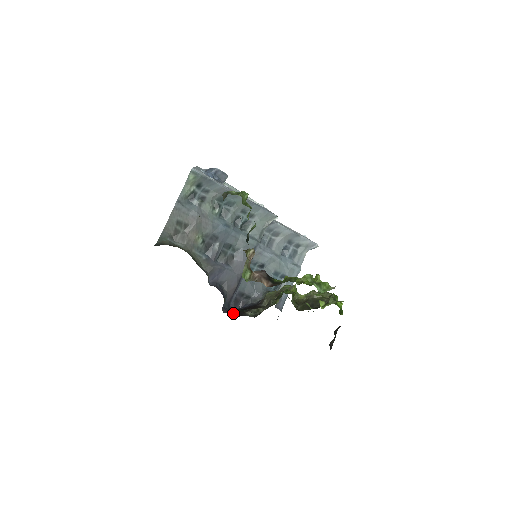
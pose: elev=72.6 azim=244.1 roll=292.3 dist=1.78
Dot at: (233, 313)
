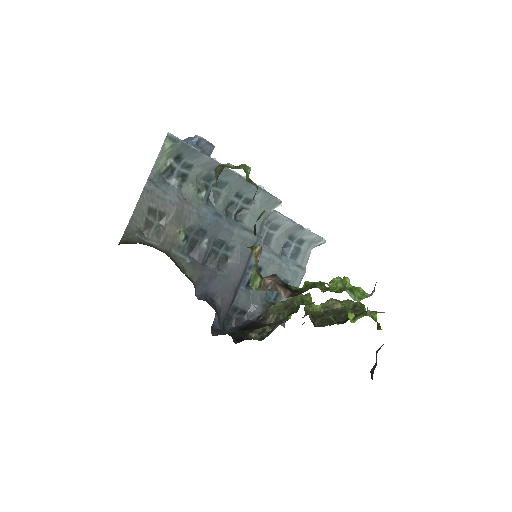
Dot at: (232, 336)
